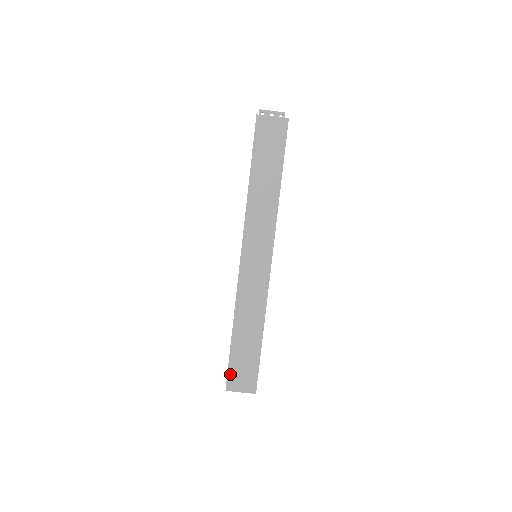
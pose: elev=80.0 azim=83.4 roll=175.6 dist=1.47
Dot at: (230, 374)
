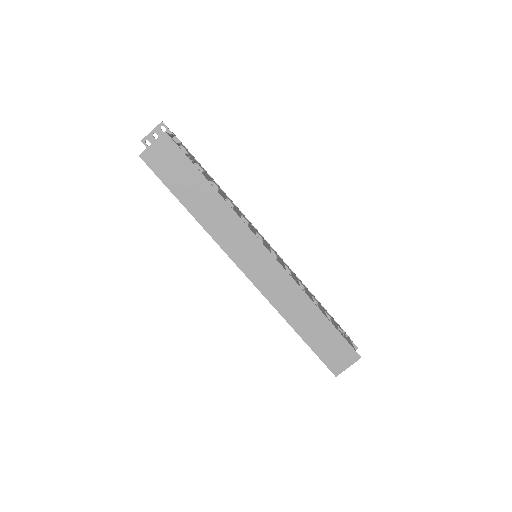
Dot at: (327, 362)
